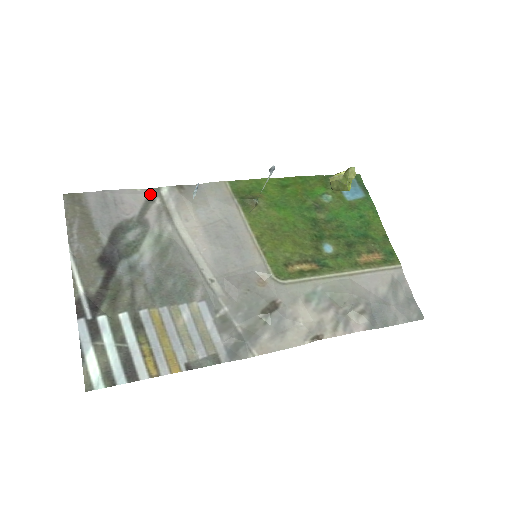
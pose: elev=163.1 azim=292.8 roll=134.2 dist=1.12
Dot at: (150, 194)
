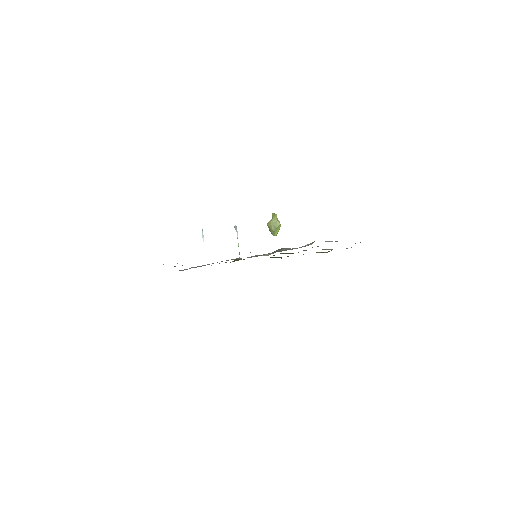
Dot at: occluded
